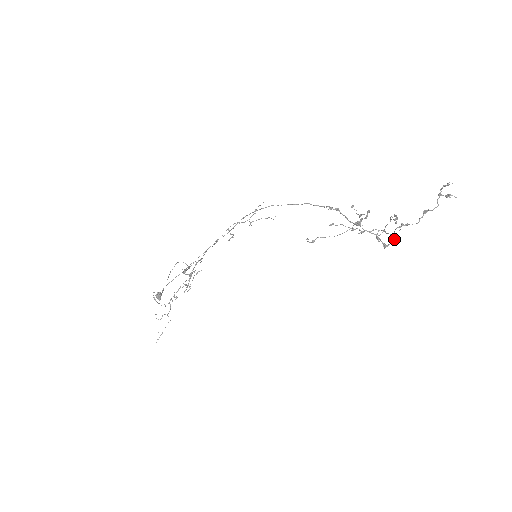
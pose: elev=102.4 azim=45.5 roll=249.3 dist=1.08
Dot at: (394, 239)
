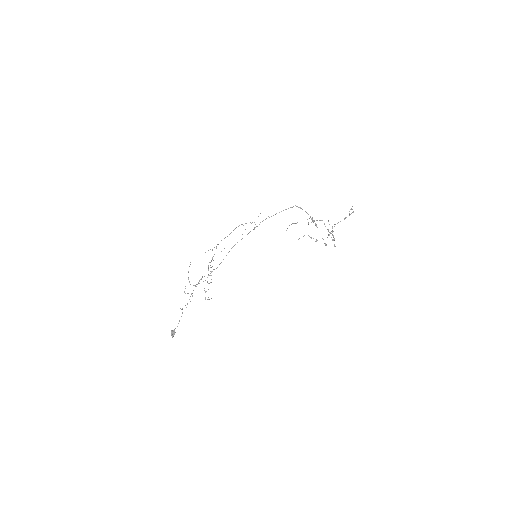
Dot at: (333, 231)
